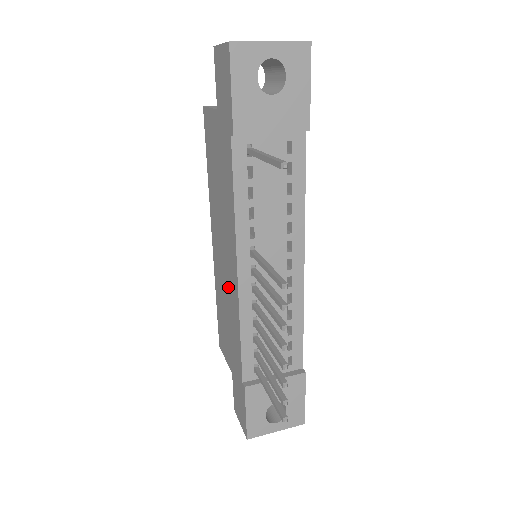
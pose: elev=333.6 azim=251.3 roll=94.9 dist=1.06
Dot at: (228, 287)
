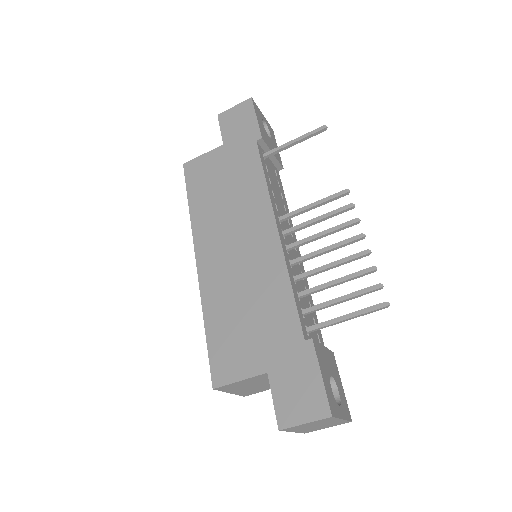
Dot at: (251, 266)
